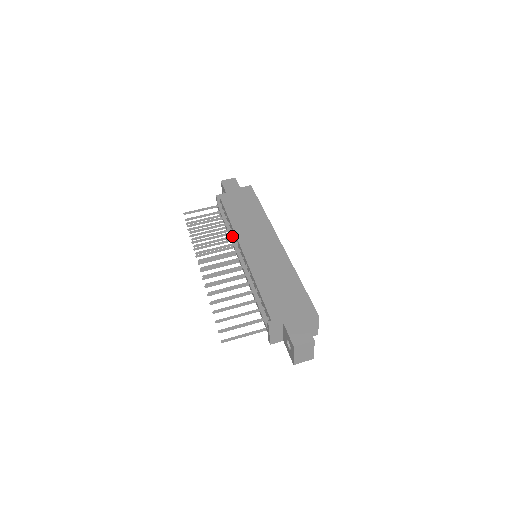
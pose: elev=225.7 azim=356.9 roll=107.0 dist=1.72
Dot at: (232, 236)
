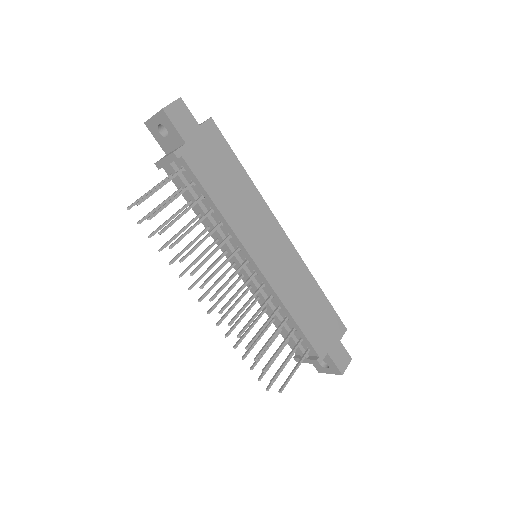
Dot at: (229, 238)
